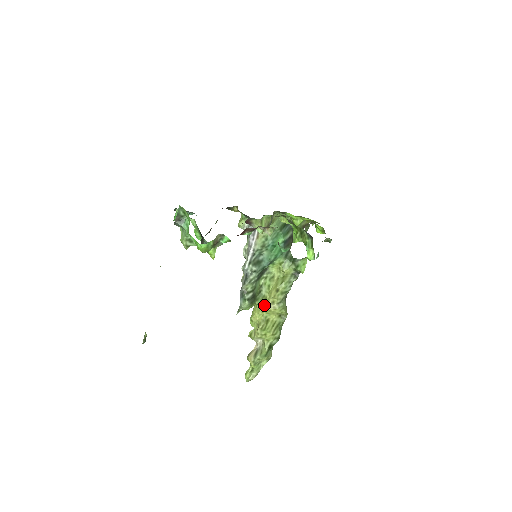
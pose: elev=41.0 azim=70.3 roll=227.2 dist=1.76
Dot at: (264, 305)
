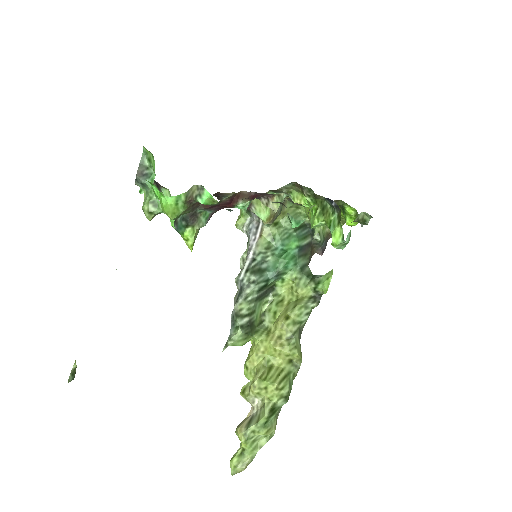
Dot at: (266, 340)
